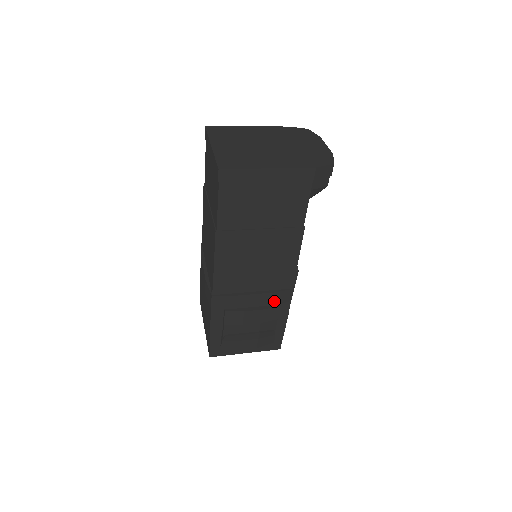
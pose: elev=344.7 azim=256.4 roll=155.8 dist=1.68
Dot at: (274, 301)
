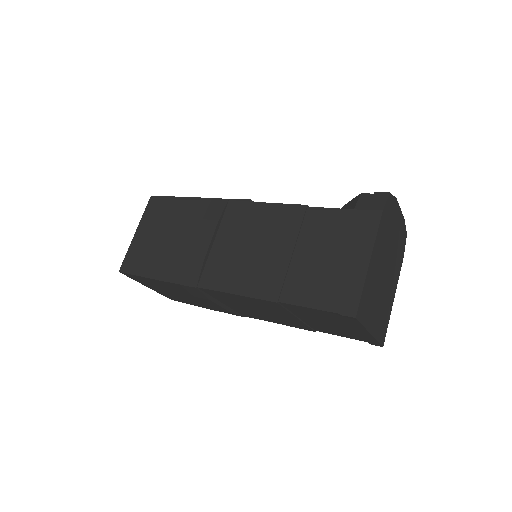
Dot at: occluded
